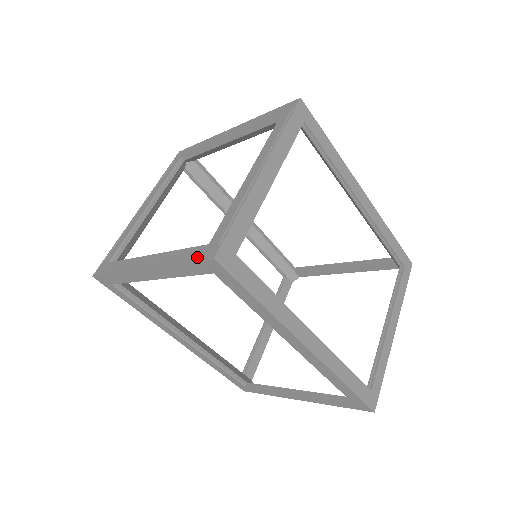
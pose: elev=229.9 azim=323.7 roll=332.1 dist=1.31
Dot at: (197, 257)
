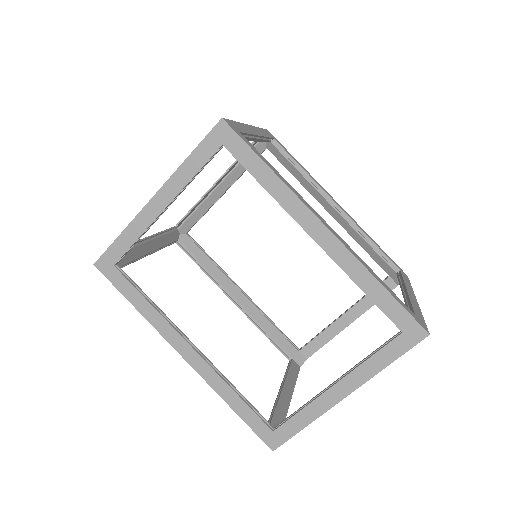
Dot at: (207, 137)
